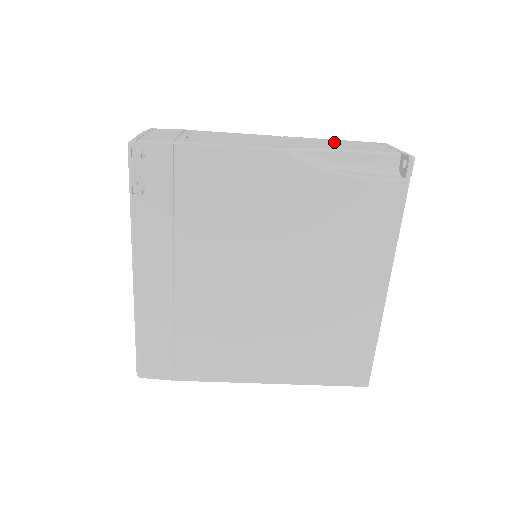
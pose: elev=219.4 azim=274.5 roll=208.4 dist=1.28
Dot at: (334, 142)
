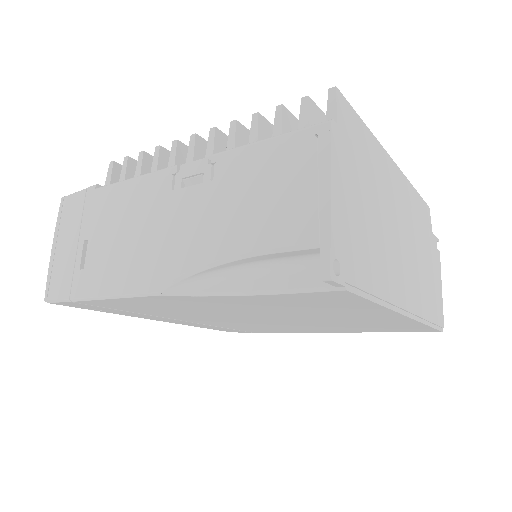
Dot at: (237, 185)
